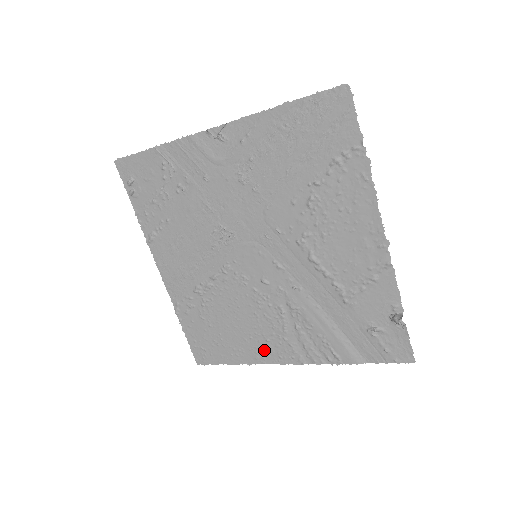
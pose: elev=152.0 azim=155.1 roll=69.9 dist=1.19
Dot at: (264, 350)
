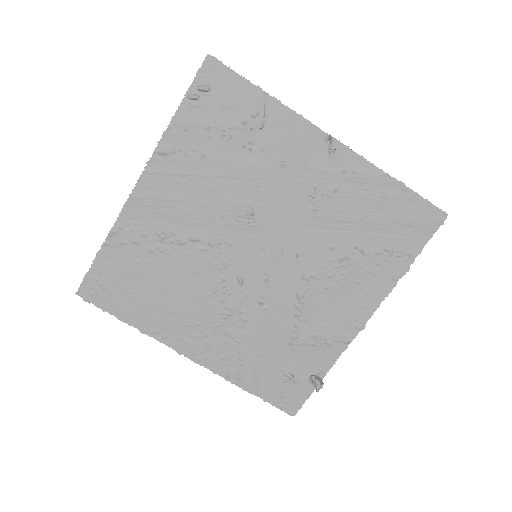
Dot at: (173, 330)
